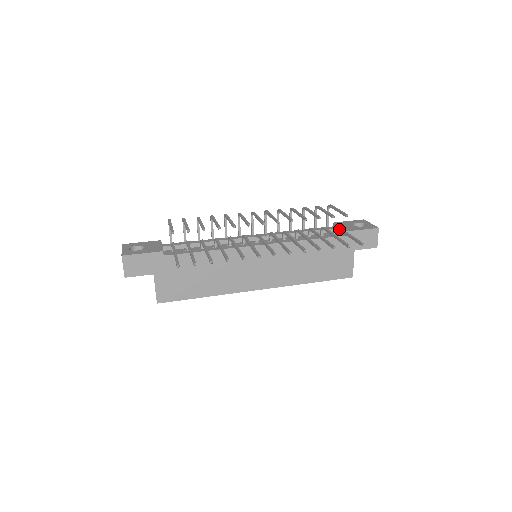
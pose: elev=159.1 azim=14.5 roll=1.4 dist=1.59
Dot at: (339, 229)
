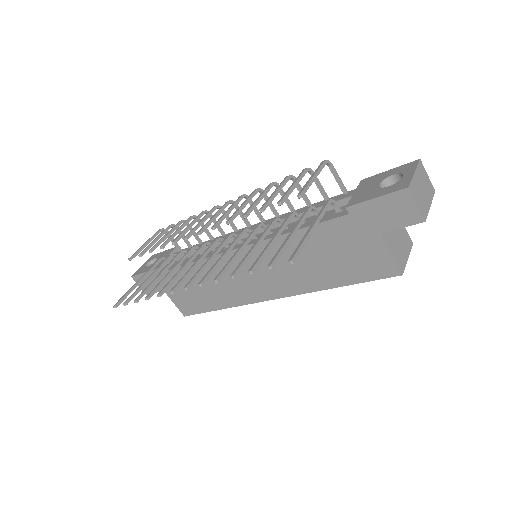
Dot at: (320, 211)
